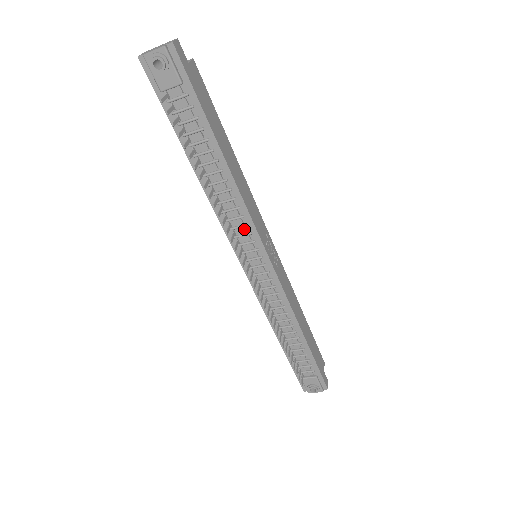
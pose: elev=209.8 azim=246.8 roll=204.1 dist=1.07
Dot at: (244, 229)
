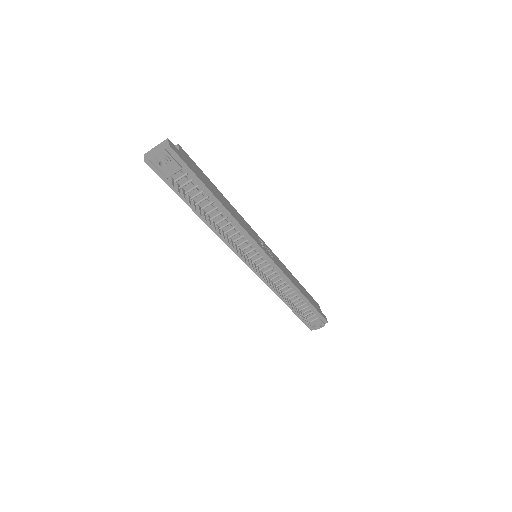
Dot at: (246, 243)
